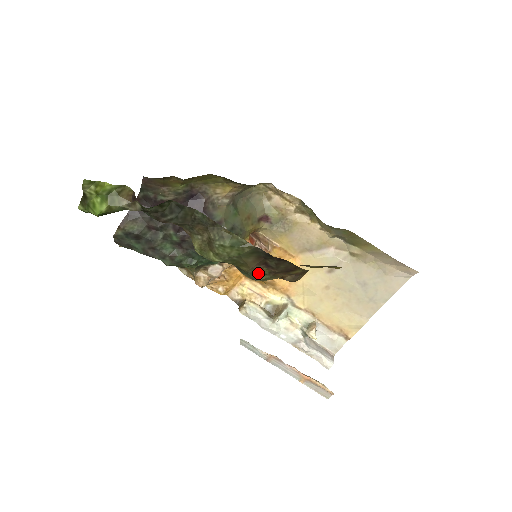
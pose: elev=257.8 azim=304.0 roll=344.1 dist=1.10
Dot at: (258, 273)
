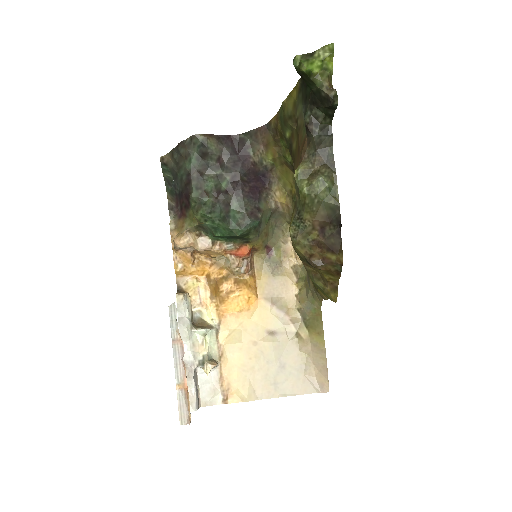
Dot at: (306, 232)
